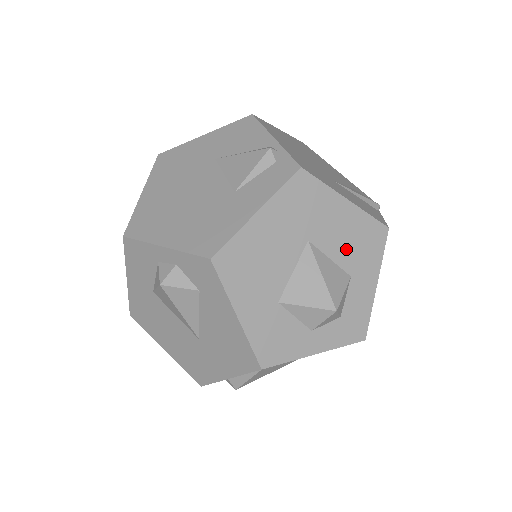
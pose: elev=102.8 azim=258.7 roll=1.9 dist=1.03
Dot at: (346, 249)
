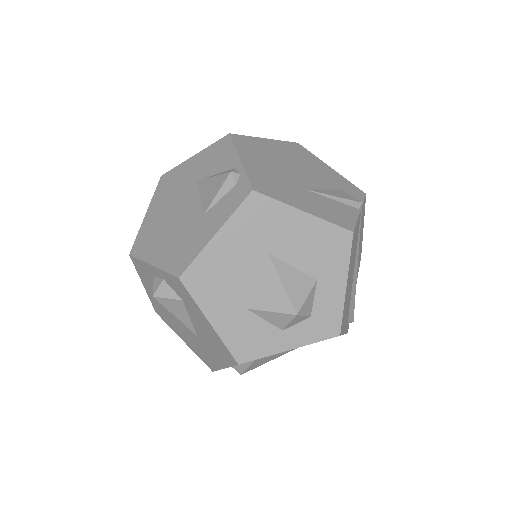
Dot at: (309, 256)
